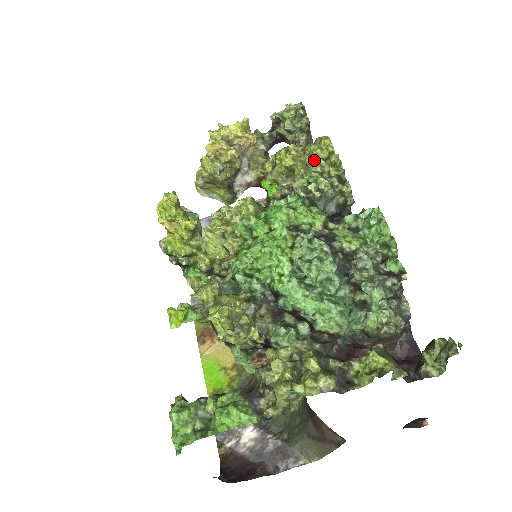
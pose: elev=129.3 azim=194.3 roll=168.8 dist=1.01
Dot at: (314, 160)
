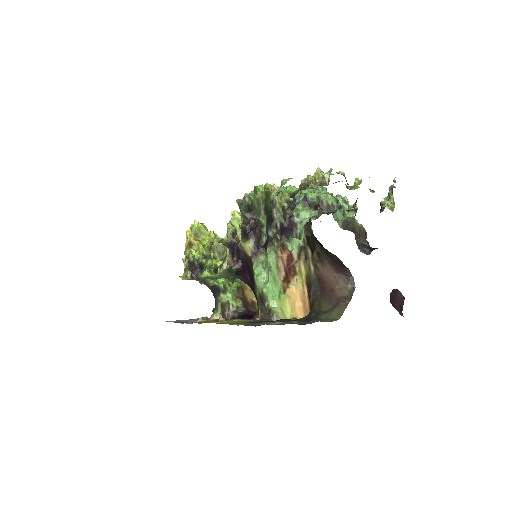
Dot at: occluded
